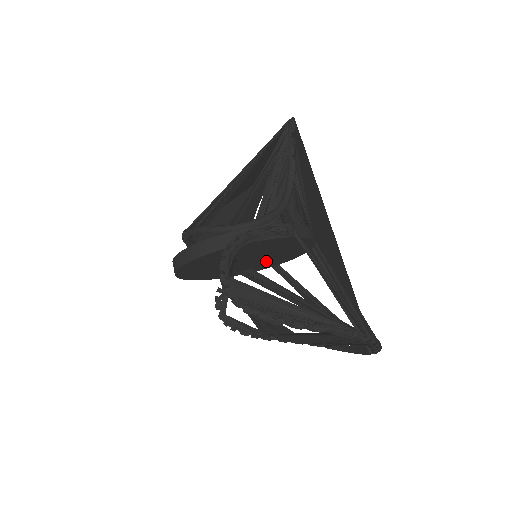
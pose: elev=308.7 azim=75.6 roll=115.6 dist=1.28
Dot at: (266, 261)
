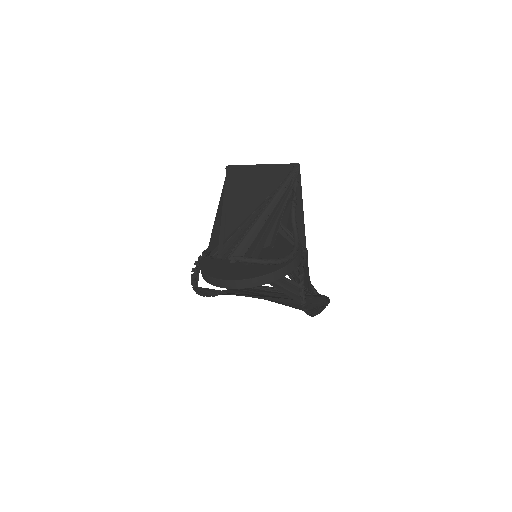
Dot at: occluded
